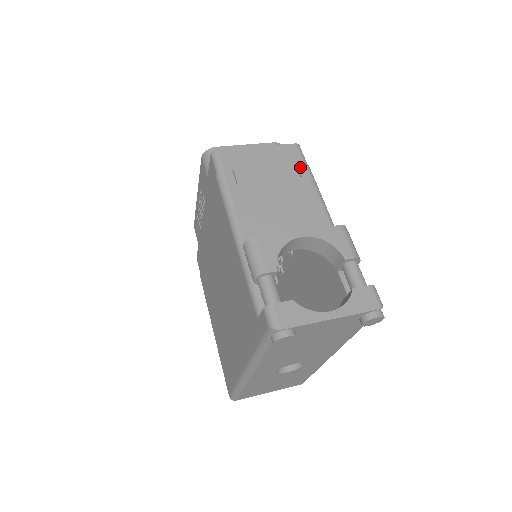
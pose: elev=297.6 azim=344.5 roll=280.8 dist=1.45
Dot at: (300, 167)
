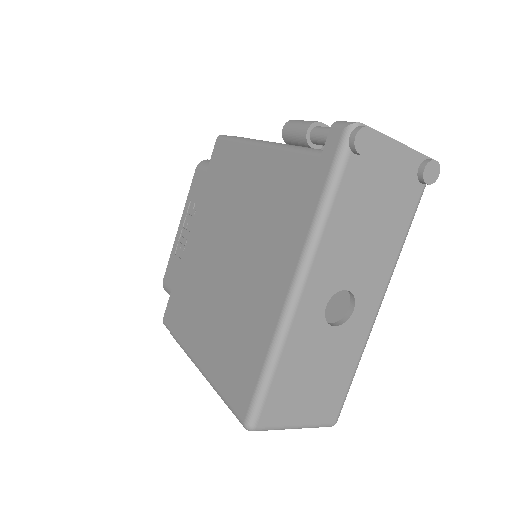
Dot at: occluded
